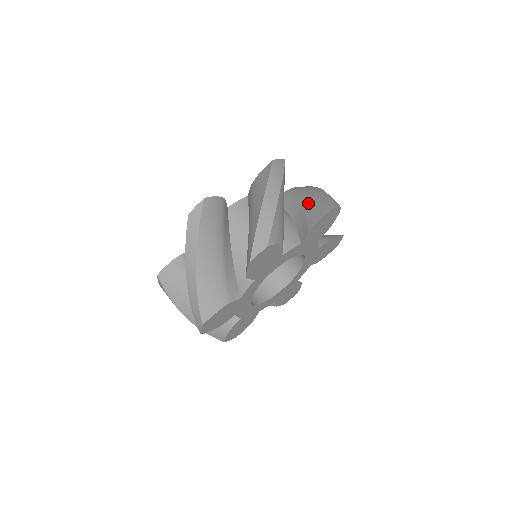
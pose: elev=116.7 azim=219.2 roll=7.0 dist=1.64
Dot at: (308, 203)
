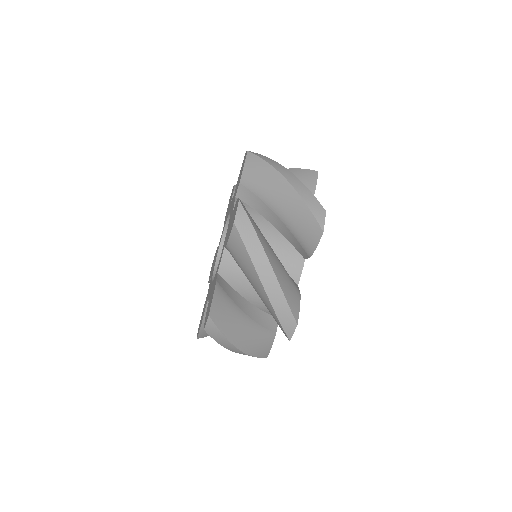
Dot at: occluded
